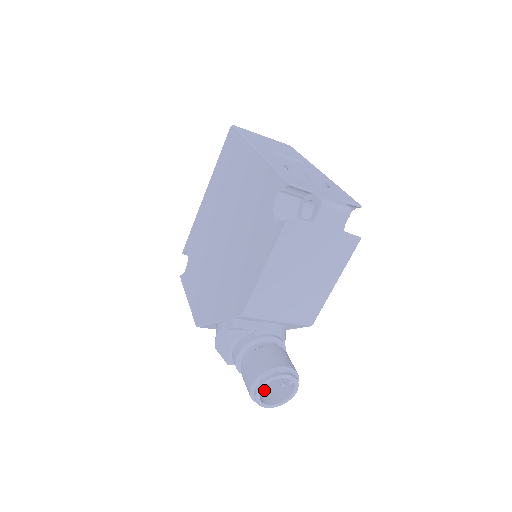
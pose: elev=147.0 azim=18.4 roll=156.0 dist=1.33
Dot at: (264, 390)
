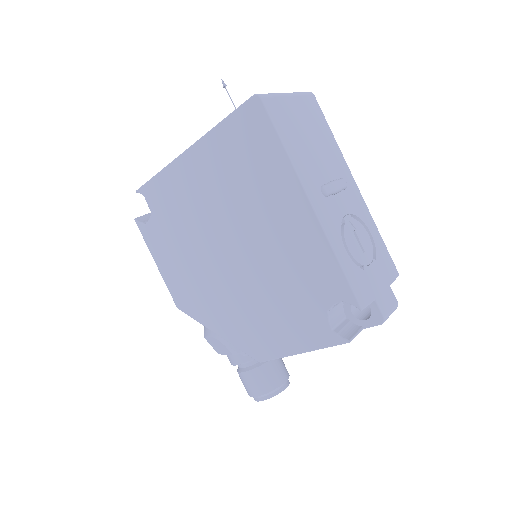
Dot at: occluded
